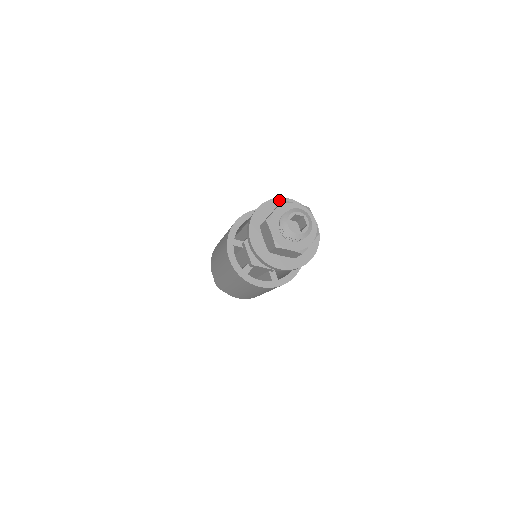
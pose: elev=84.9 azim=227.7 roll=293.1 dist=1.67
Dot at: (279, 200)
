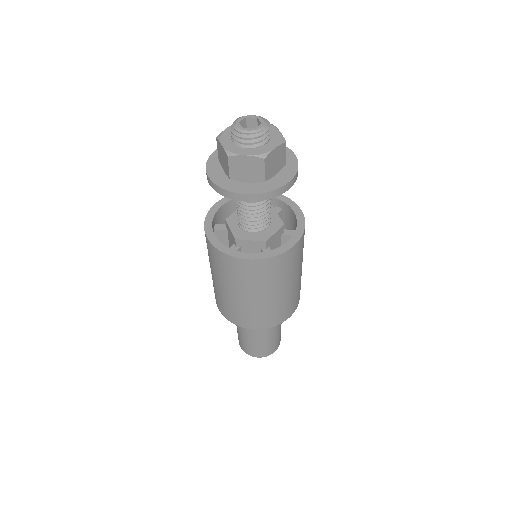
Dot at: occluded
